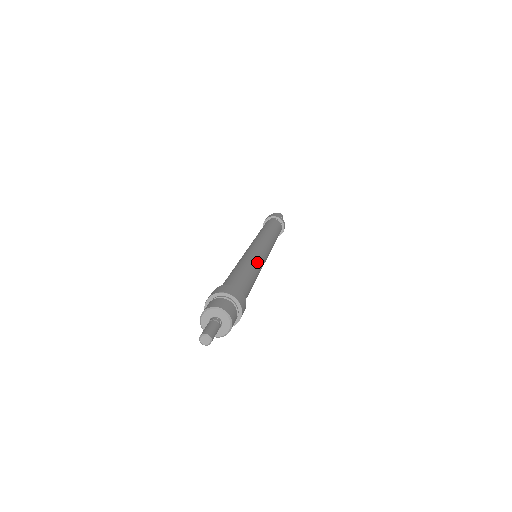
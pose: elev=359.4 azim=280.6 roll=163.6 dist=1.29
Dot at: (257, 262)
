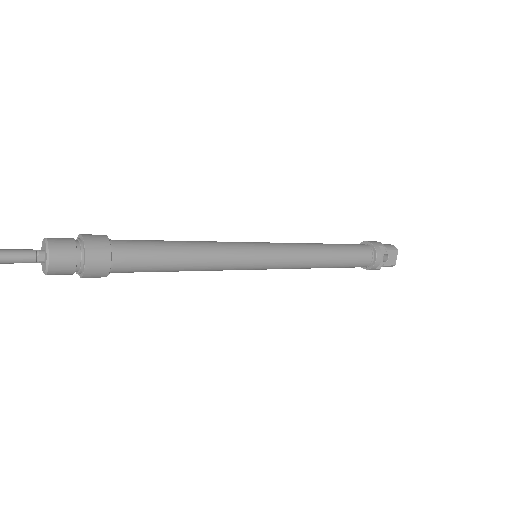
Dot at: (217, 250)
